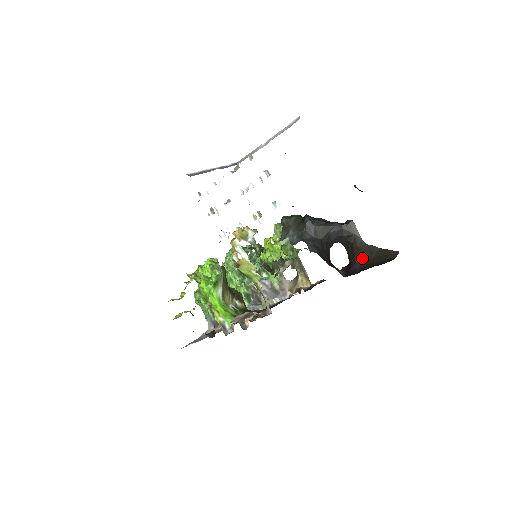
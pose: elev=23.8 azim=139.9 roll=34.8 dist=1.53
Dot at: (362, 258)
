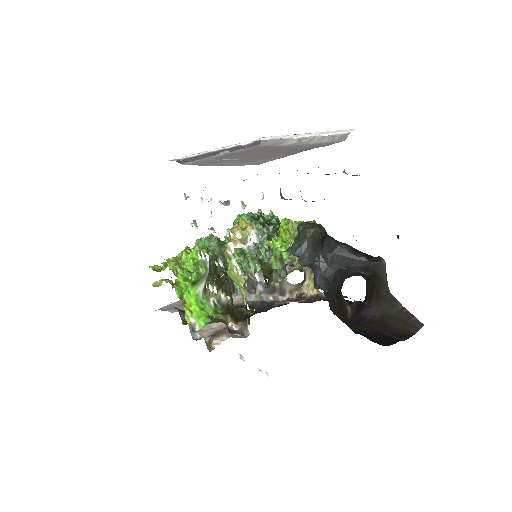
Dot at: (379, 307)
